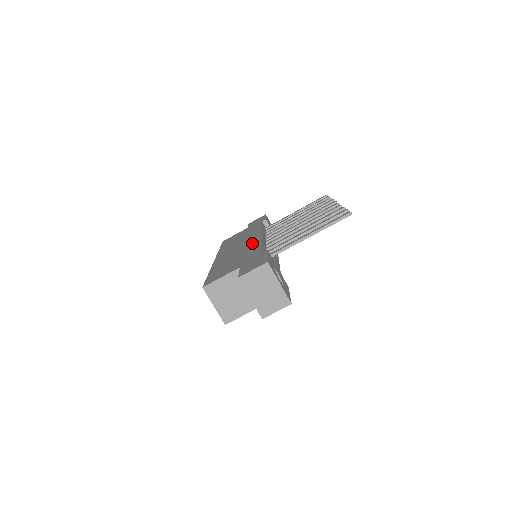
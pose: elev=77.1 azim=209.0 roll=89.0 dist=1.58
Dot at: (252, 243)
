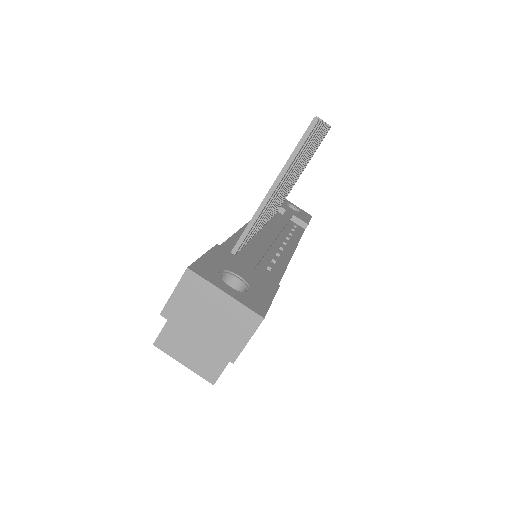
Dot at: occluded
